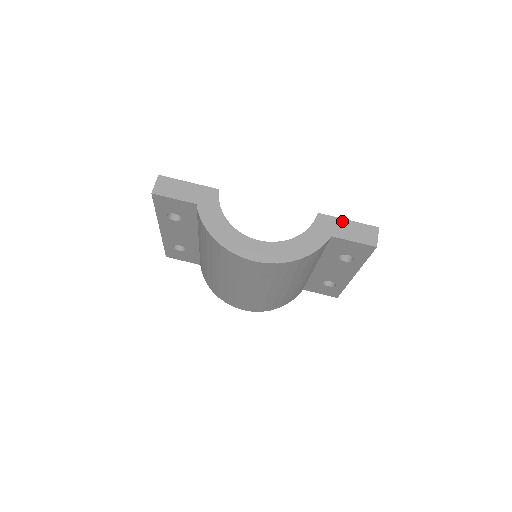
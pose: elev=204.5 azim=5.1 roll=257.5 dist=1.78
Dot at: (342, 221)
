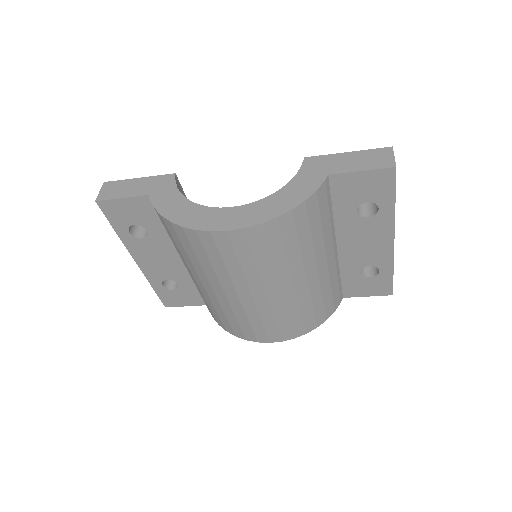
Dot at: (339, 156)
